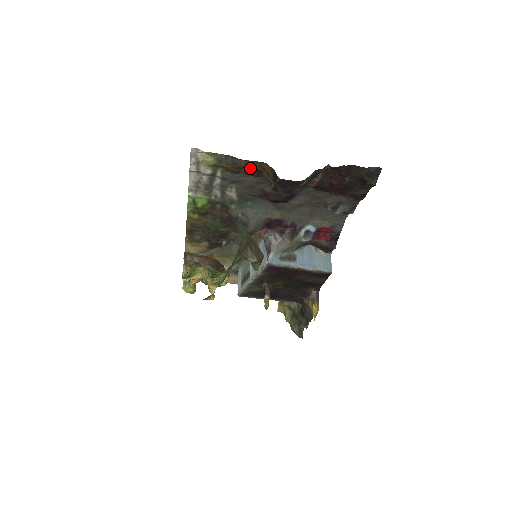
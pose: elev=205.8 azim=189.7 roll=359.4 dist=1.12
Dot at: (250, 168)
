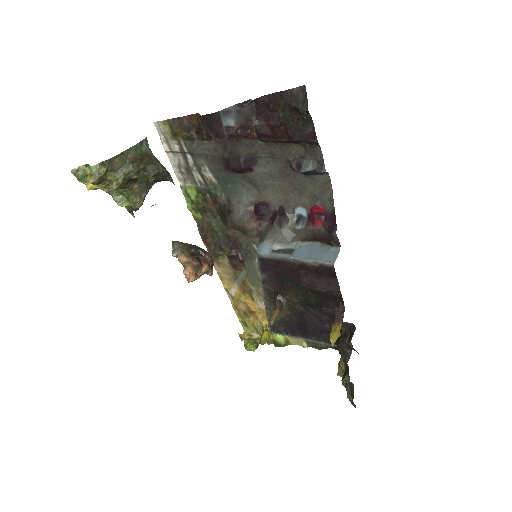
Dot at: (195, 128)
